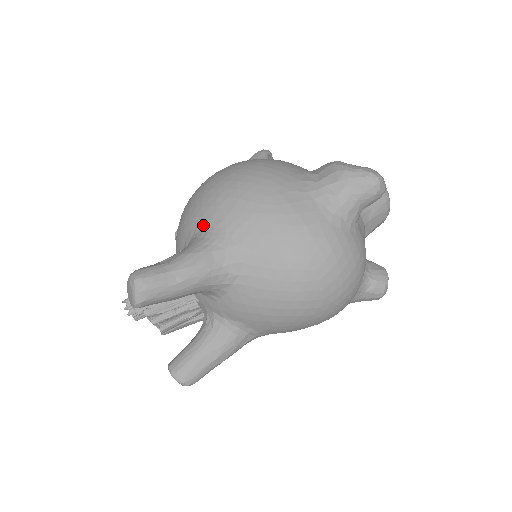
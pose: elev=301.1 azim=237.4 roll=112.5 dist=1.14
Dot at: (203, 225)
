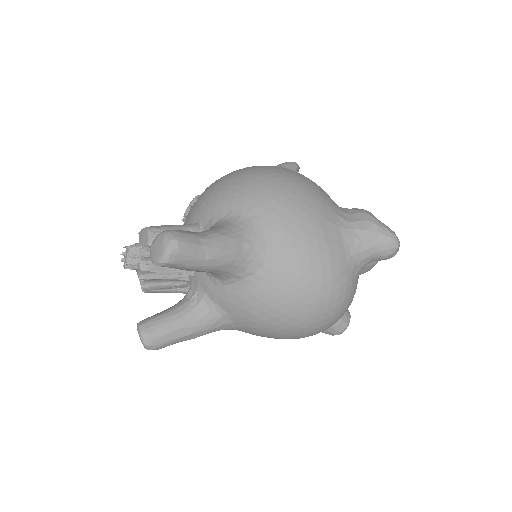
Dot at: (239, 213)
